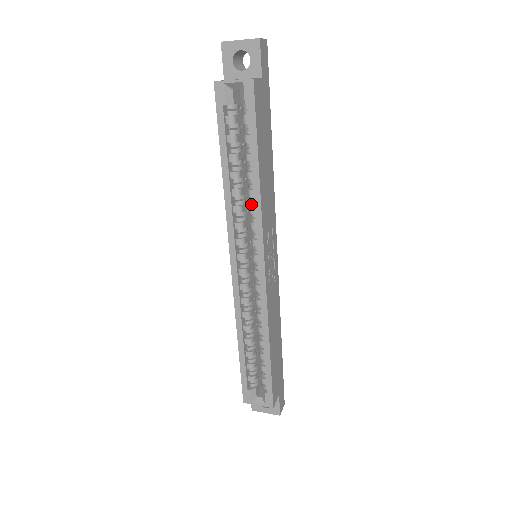
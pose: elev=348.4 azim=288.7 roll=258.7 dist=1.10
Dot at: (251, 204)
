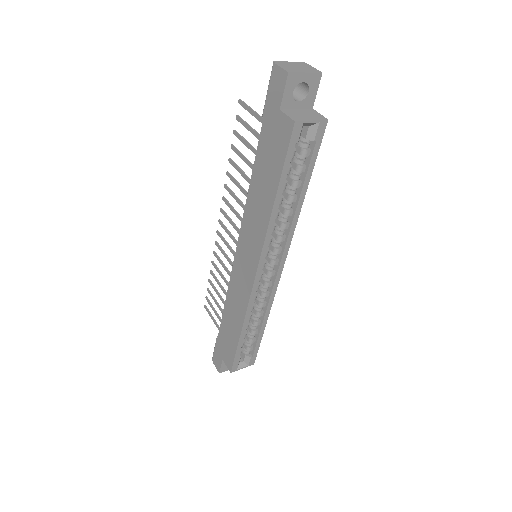
Dot at: (284, 221)
